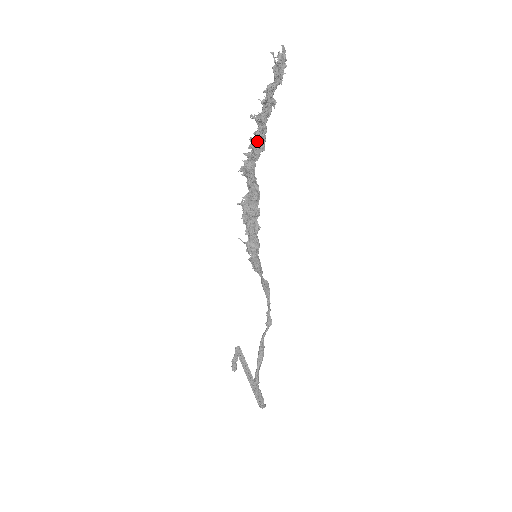
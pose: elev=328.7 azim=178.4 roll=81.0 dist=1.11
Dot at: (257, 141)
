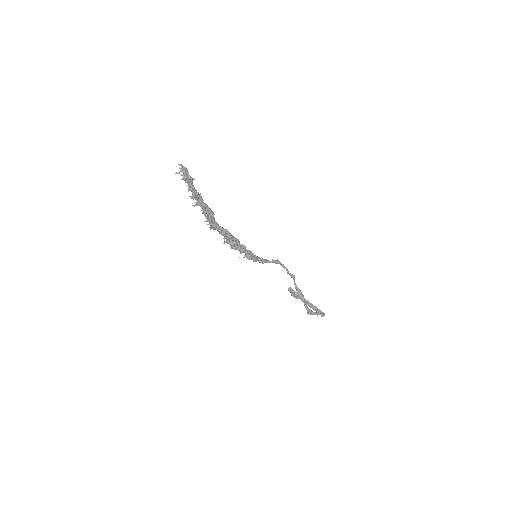
Dot at: (206, 215)
